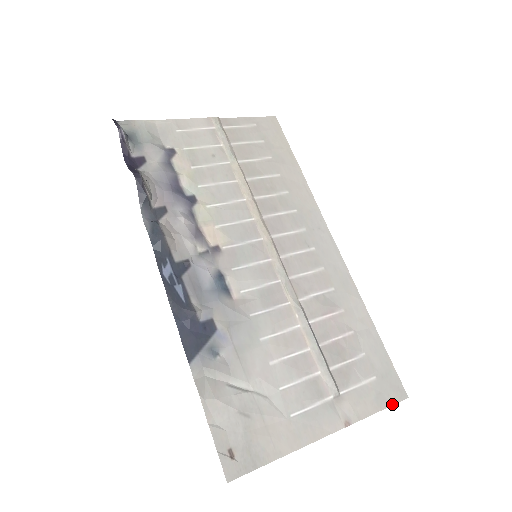
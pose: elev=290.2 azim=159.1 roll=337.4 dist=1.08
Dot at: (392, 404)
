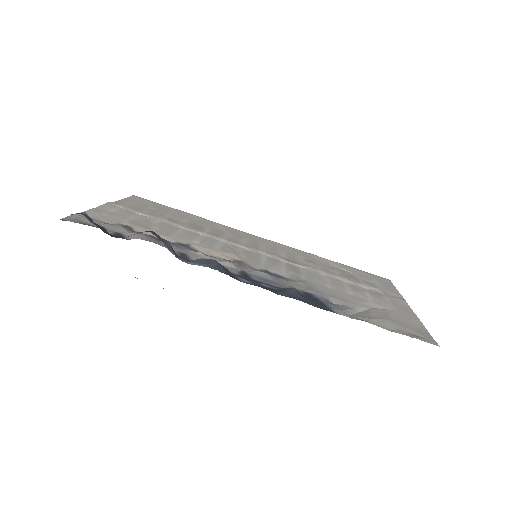
Dot at: (393, 285)
